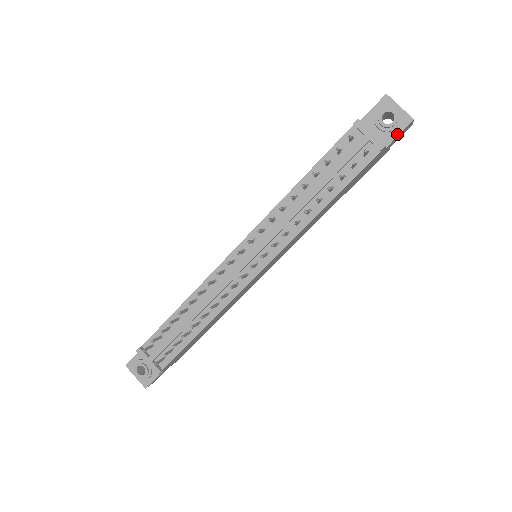
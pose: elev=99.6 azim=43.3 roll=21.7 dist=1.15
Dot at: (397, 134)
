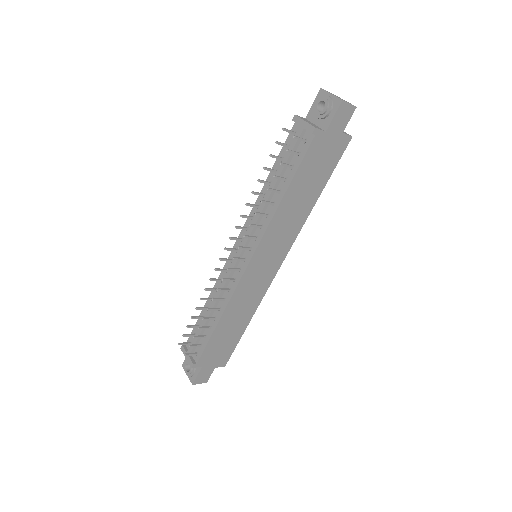
Dot at: (332, 117)
